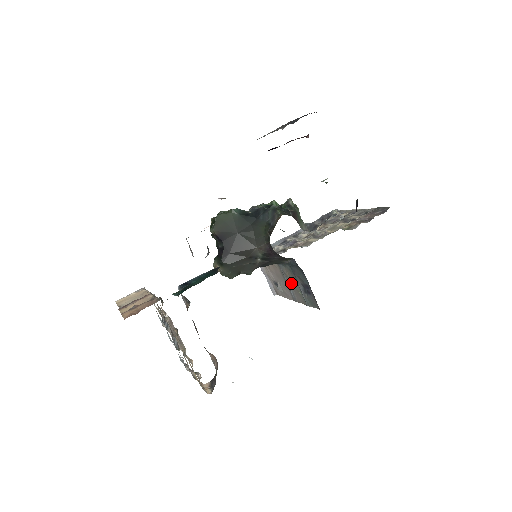
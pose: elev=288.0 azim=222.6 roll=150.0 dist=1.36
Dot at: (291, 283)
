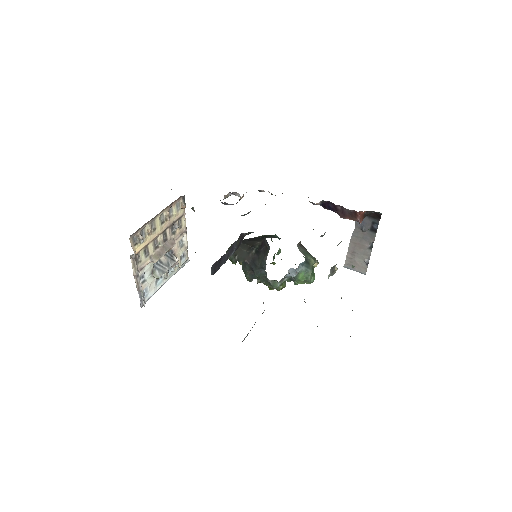
Dot at: occluded
